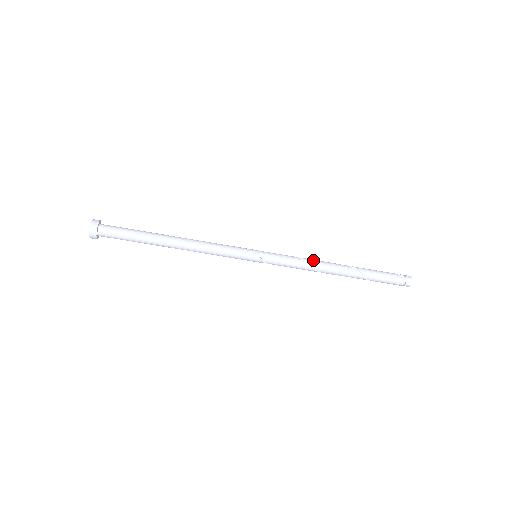
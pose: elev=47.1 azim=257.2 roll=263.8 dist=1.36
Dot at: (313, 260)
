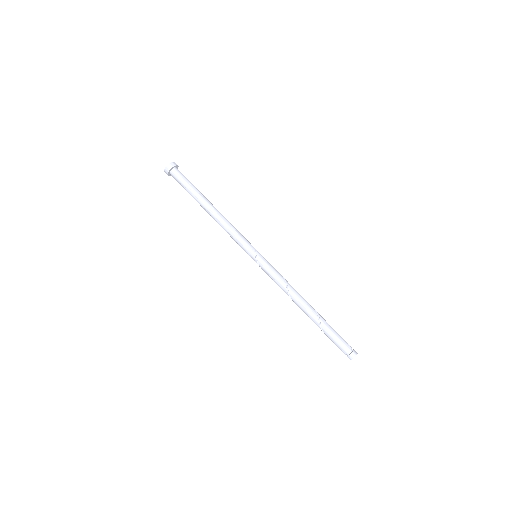
Dot at: (292, 287)
